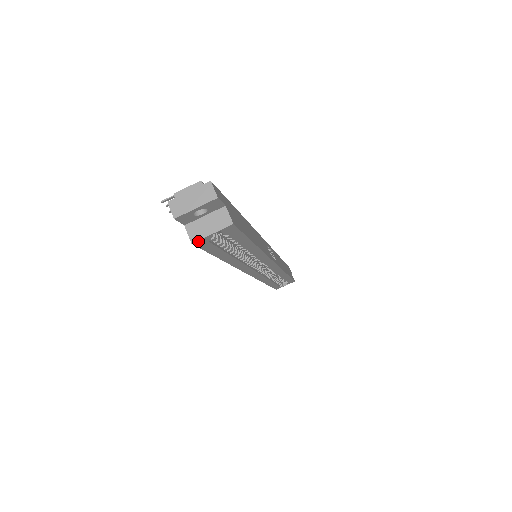
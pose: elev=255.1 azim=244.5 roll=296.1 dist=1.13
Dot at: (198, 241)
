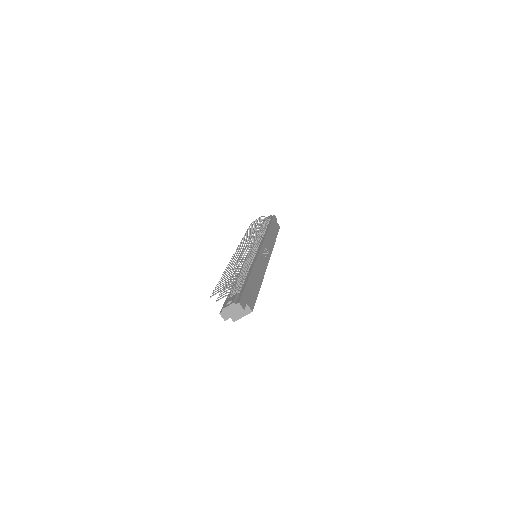
Dot at: (236, 320)
